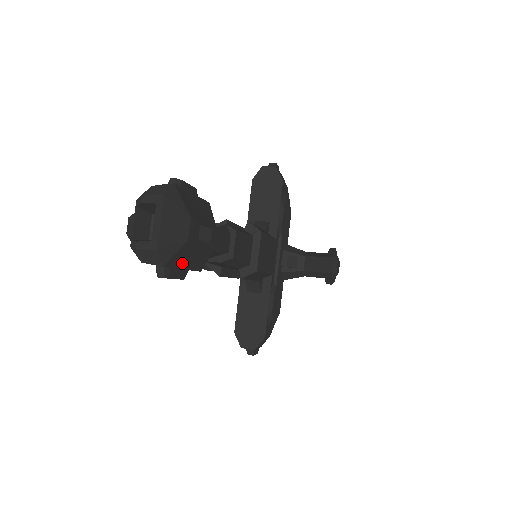
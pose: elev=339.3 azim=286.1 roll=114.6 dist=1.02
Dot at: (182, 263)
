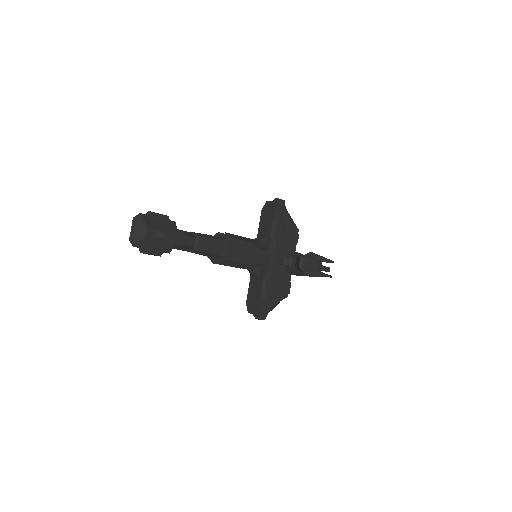
Dot at: (149, 247)
